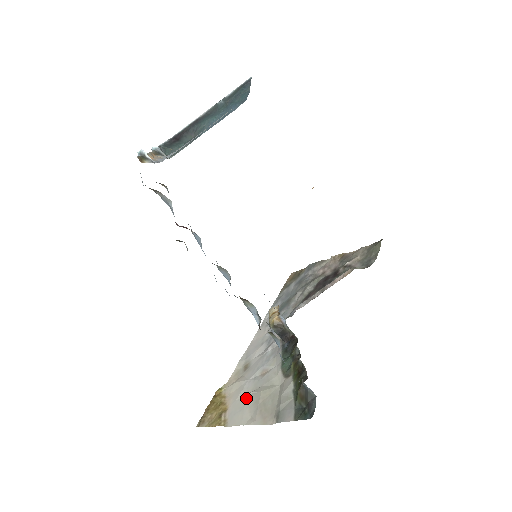
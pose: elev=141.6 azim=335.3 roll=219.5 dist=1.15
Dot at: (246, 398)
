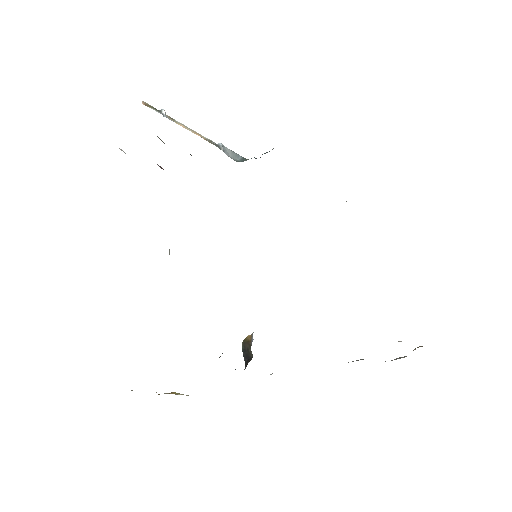
Dot at: occluded
